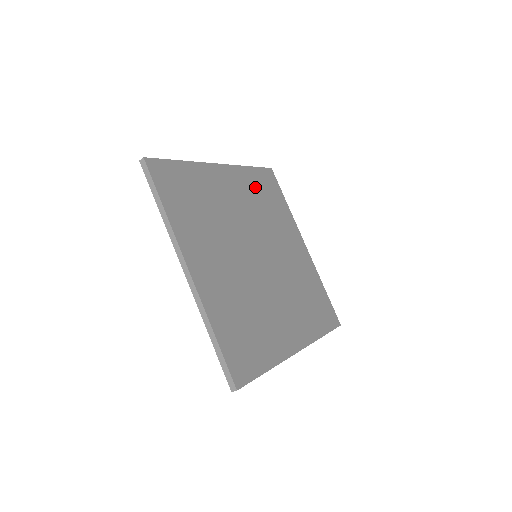
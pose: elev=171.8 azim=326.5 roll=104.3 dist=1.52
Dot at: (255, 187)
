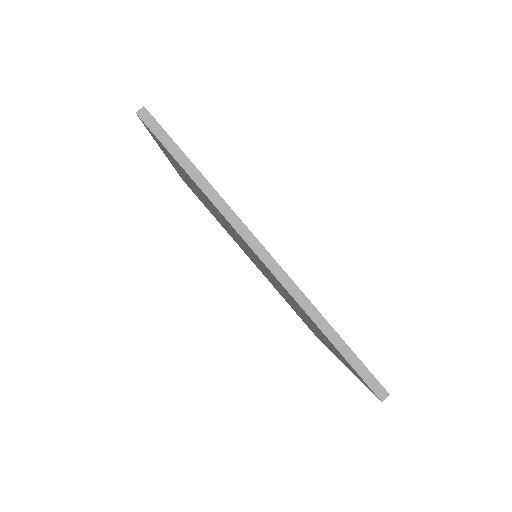
Dot at: occluded
